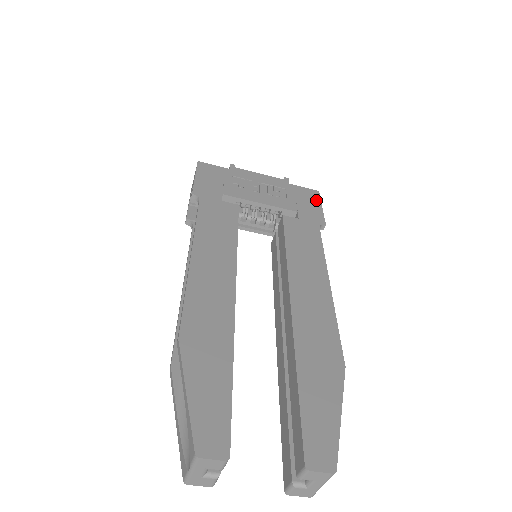
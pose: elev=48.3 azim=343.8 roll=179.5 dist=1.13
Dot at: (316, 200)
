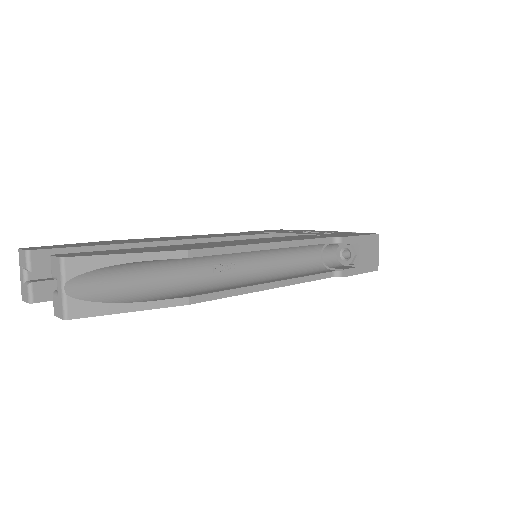
Dot at: (363, 234)
